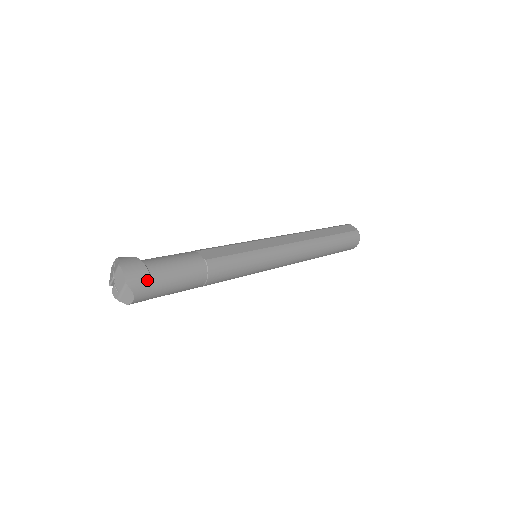
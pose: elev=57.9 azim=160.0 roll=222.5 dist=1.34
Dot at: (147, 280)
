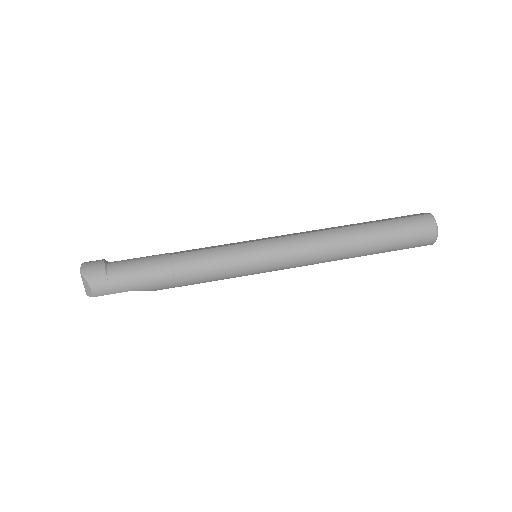
Dot at: (101, 271)
